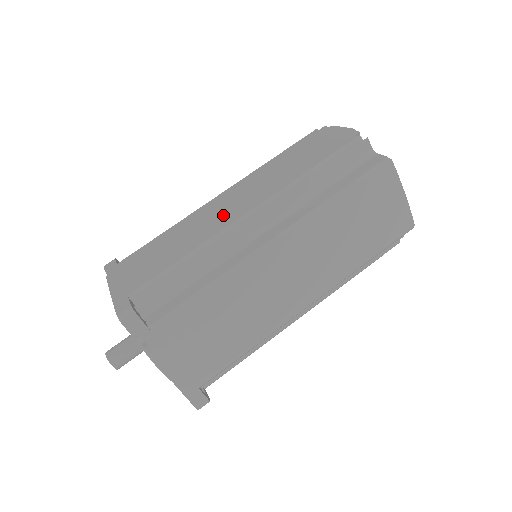
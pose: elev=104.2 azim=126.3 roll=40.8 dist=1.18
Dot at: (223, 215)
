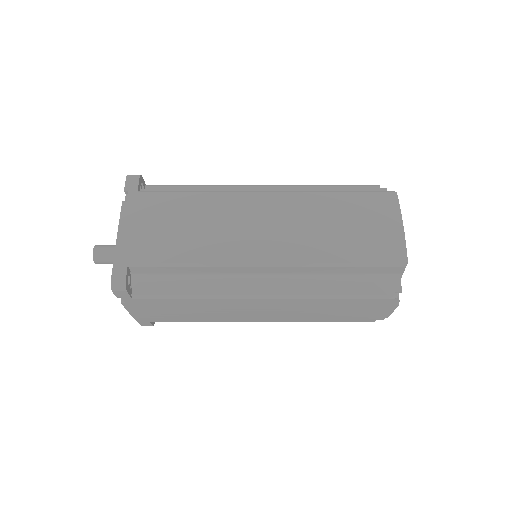
Dot at: occluded
